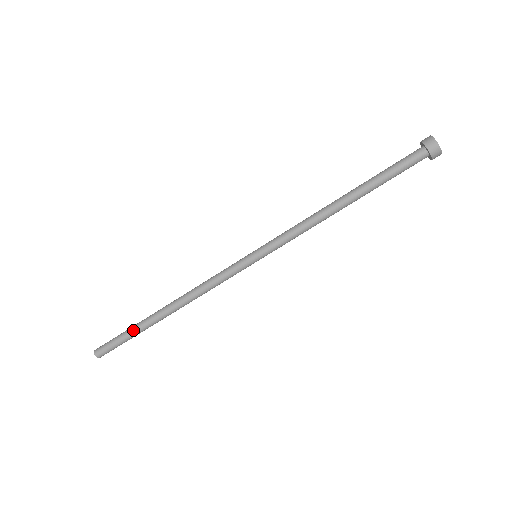
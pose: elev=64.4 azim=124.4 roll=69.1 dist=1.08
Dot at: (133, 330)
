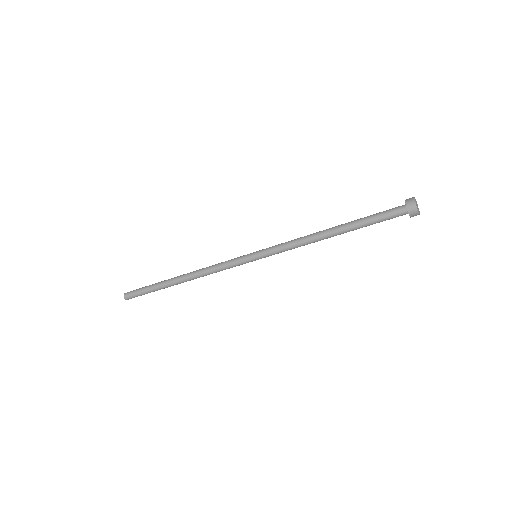
Dot at: (154, 285)
